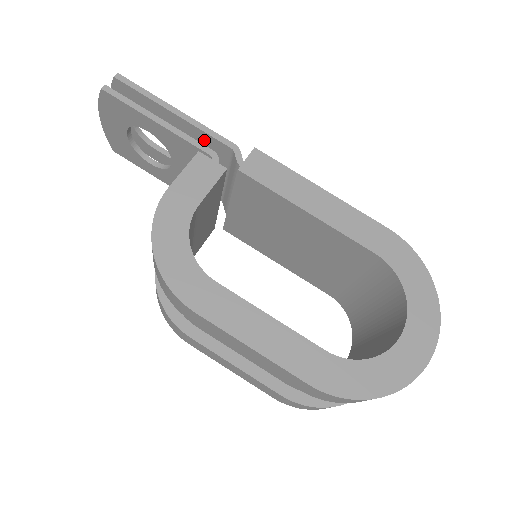
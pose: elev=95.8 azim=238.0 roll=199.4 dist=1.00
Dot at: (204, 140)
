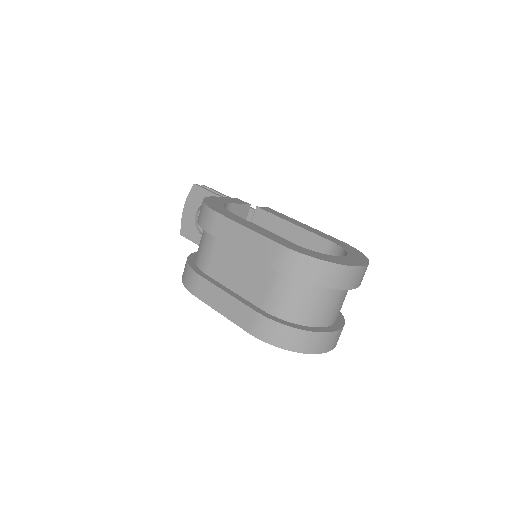
Dot at: occluded
